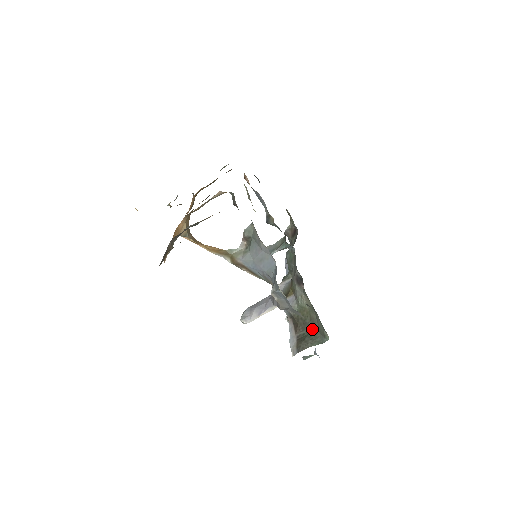
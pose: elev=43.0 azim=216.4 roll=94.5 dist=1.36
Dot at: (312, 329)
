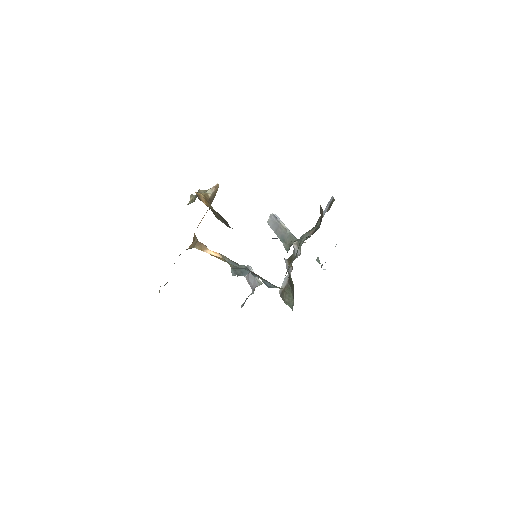
Dot at: (293, 294)
